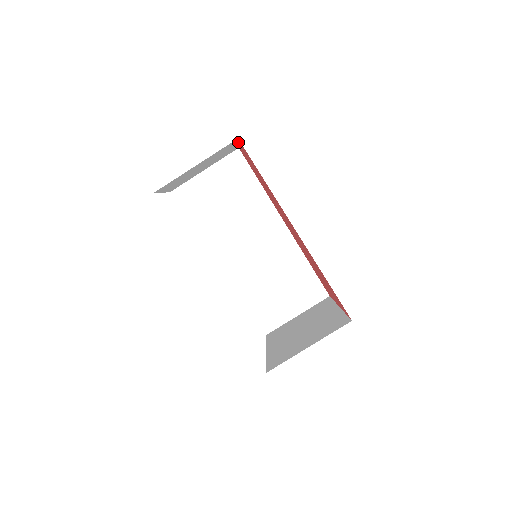
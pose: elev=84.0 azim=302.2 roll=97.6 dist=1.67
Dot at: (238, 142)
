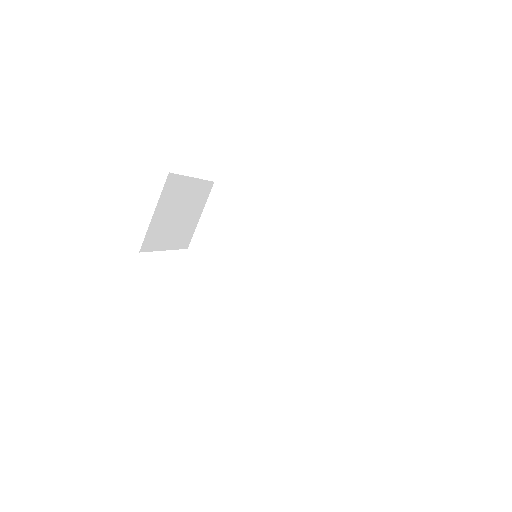
Dot at: (187, 176)
